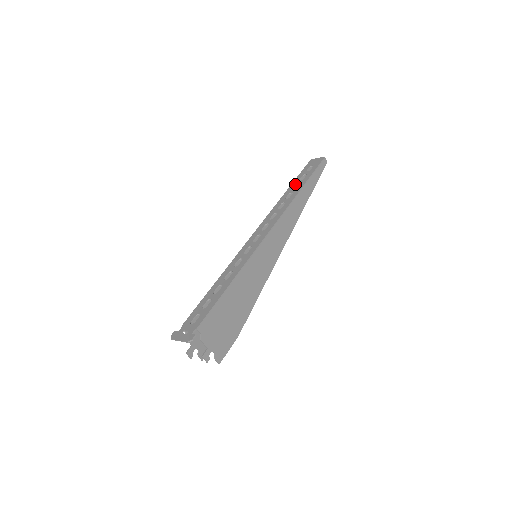
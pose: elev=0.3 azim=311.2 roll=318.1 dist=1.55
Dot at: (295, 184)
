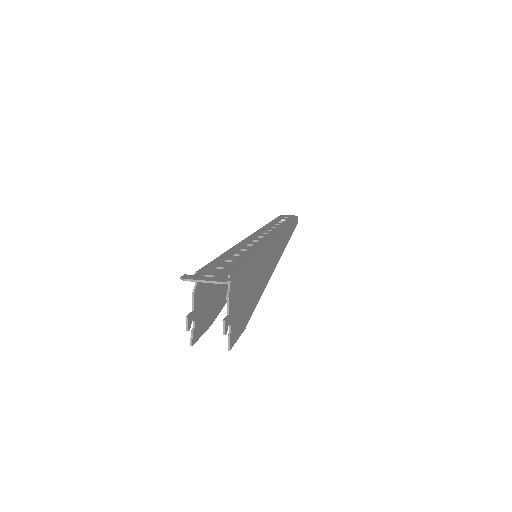
Dot at: (277, 221)
